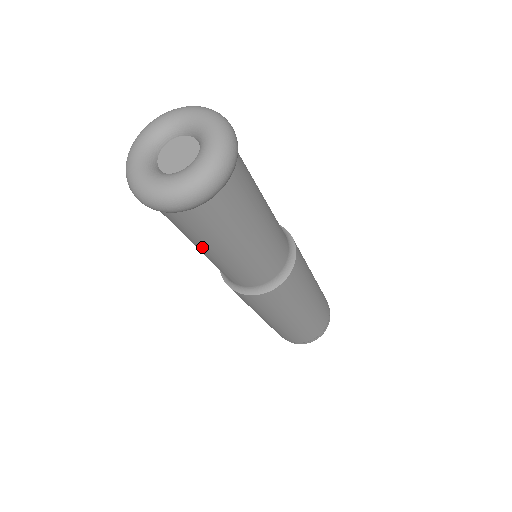
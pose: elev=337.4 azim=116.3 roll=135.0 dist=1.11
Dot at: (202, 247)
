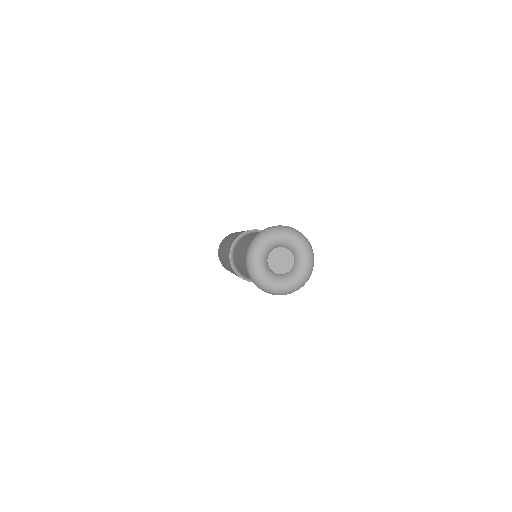
Dot at: occluded
